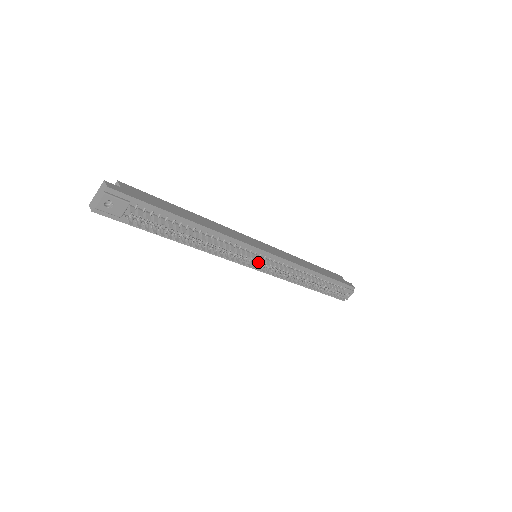
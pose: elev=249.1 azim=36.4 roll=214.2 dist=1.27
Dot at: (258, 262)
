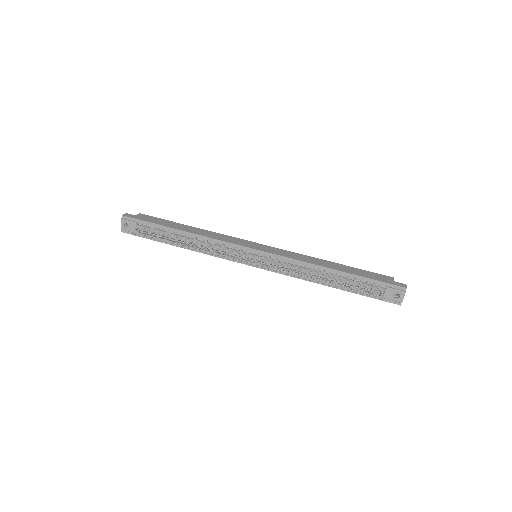
Dot at: occluded
